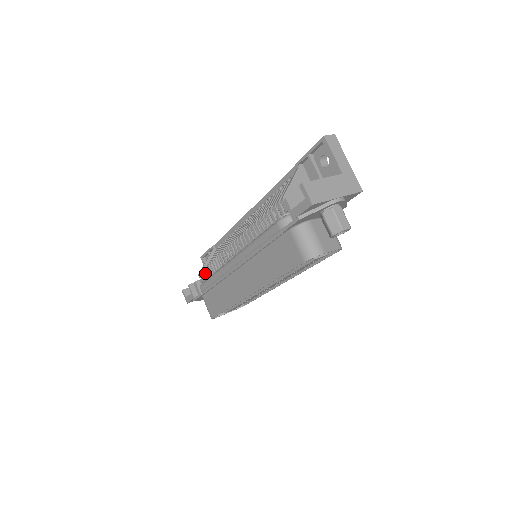
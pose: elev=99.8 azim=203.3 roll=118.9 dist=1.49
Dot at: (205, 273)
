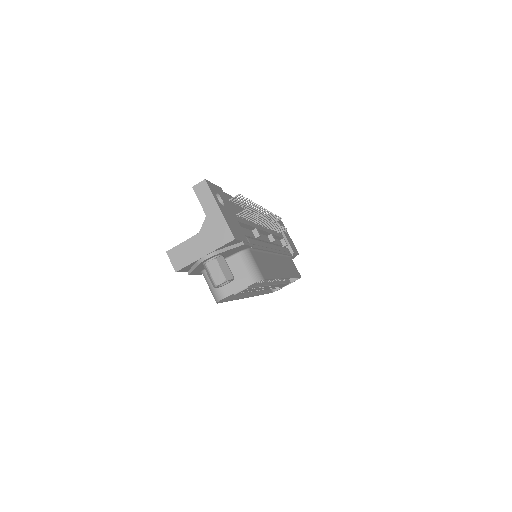
Dot at: occluded
